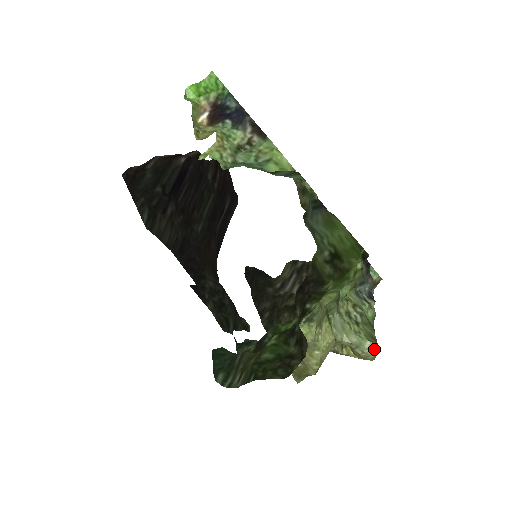
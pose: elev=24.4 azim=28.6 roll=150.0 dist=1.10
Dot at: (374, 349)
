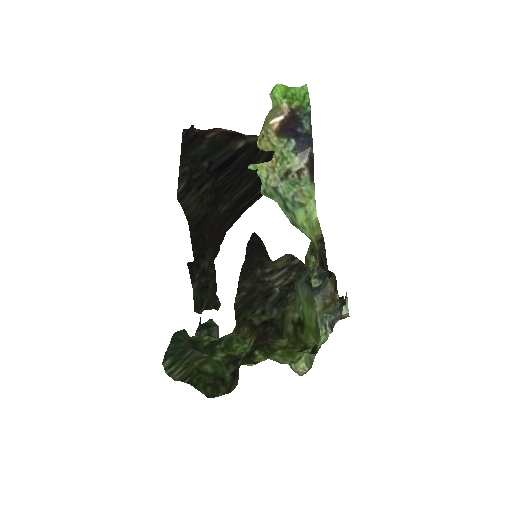
Dot at: (305, 371)
